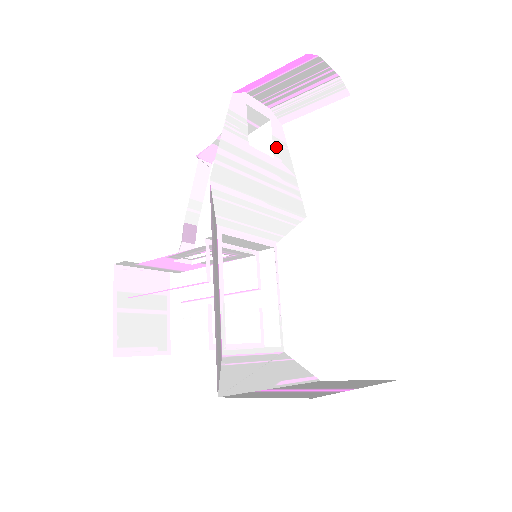
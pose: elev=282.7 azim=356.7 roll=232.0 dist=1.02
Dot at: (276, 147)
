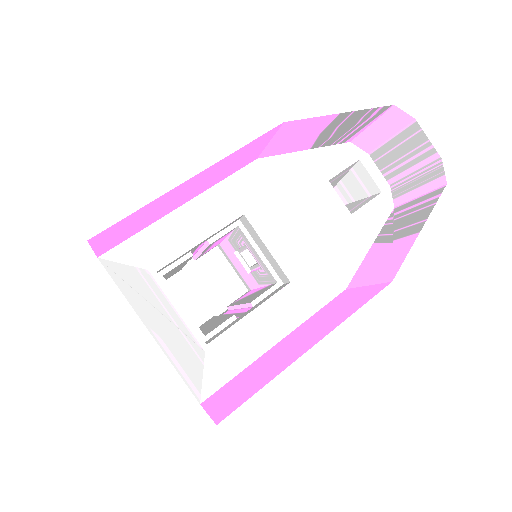
Dot at: (365, 212)
